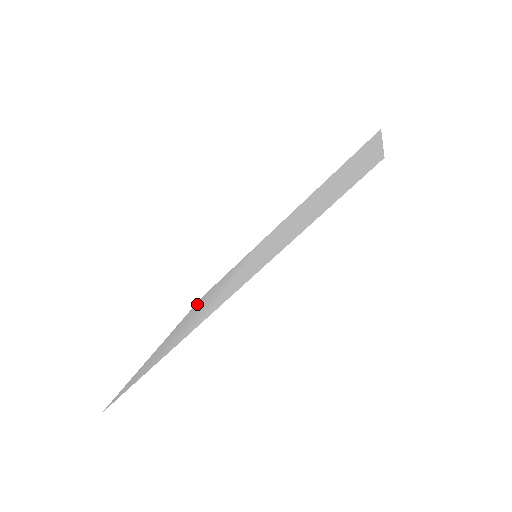
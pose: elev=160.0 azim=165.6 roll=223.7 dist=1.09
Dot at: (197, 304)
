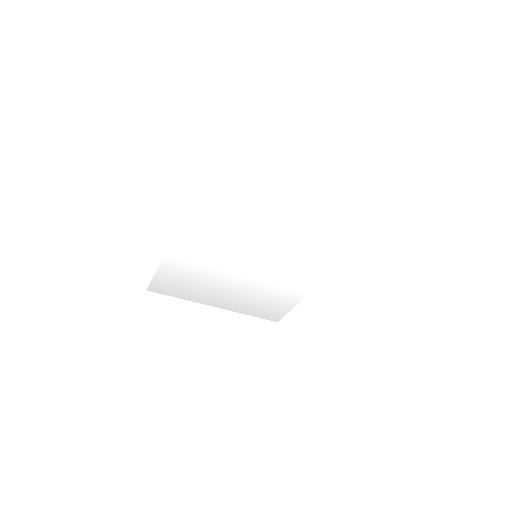
Dot at: (259, 310)
